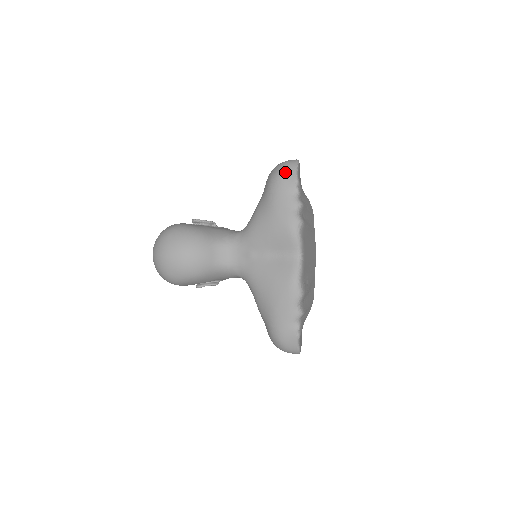
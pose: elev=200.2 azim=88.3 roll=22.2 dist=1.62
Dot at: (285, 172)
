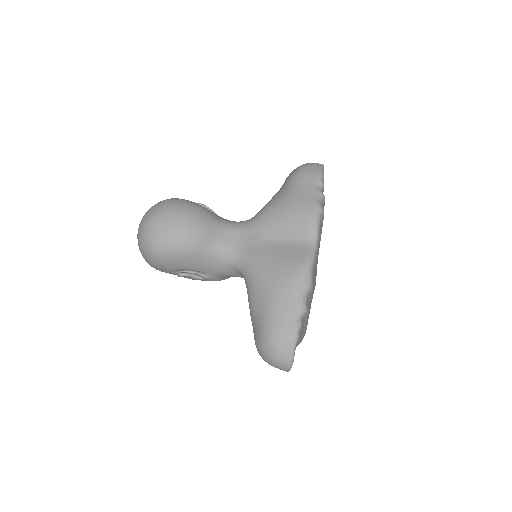
Dot at: (311, 166)
